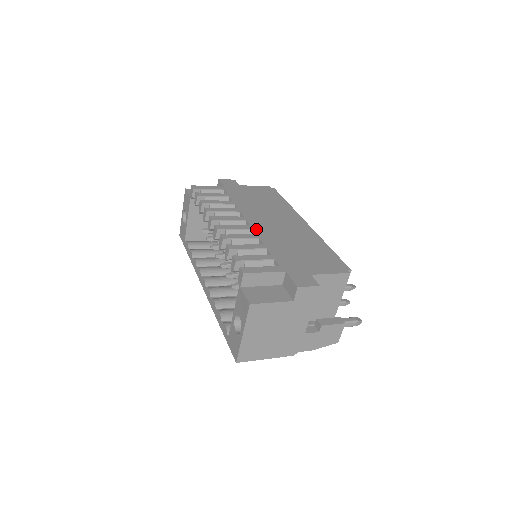
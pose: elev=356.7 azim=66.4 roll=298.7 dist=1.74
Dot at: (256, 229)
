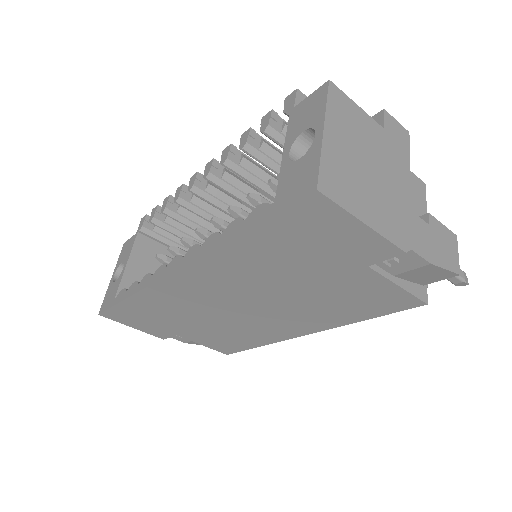
Dot at: occluded
